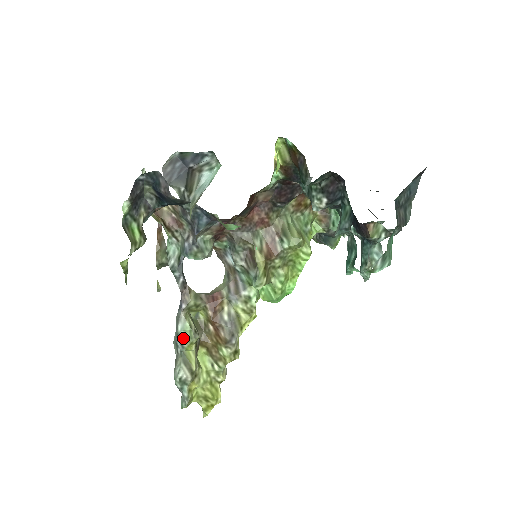
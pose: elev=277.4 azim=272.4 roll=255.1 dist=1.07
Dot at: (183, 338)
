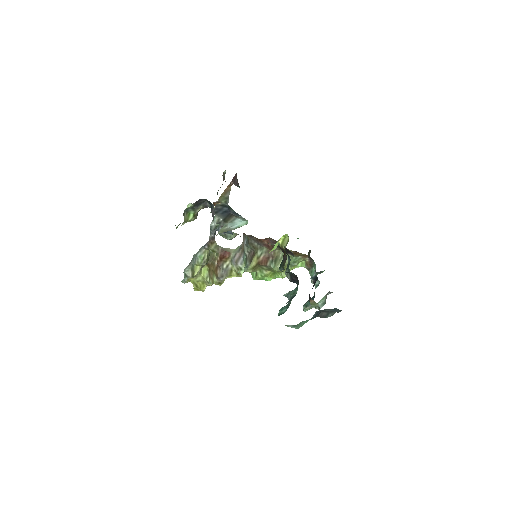
Dot at: (197, 259)
